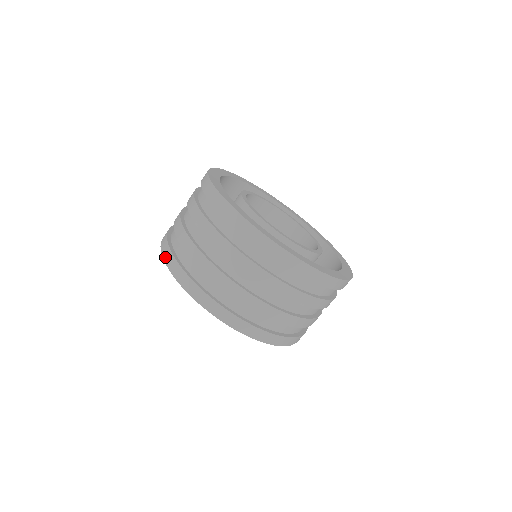
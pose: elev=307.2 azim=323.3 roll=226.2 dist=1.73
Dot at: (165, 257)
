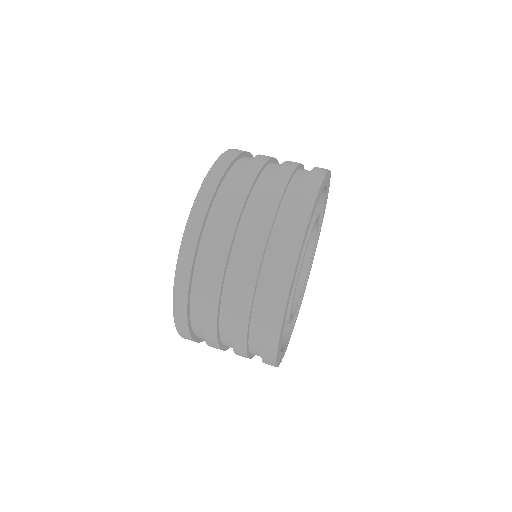
Dot at: (227, 153)
